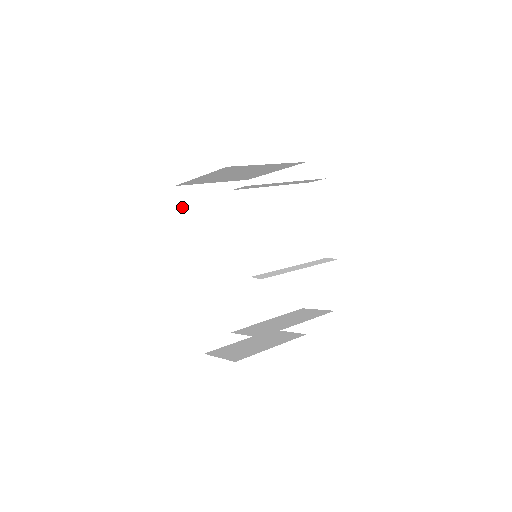
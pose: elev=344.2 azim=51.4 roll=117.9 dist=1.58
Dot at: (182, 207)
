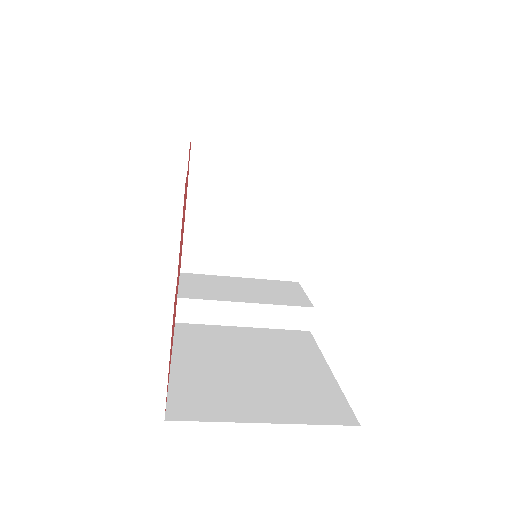
Dot at: occluded
